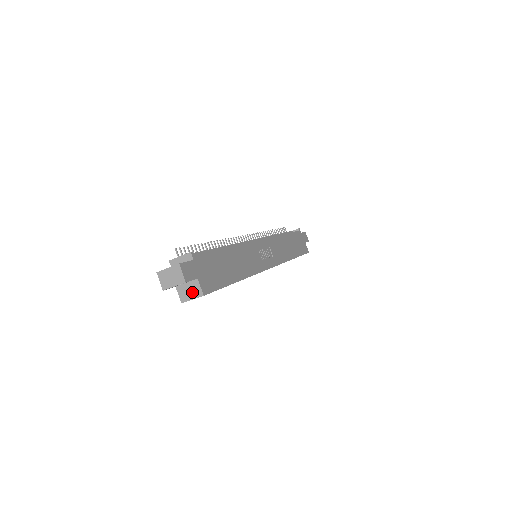
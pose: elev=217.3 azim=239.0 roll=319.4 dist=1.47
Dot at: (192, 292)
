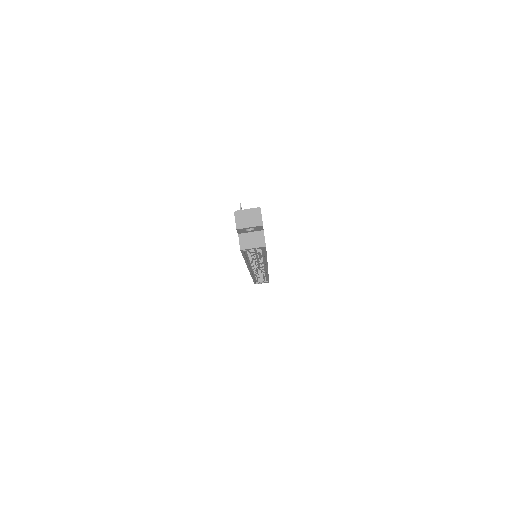
Dot at: (255, 241)
